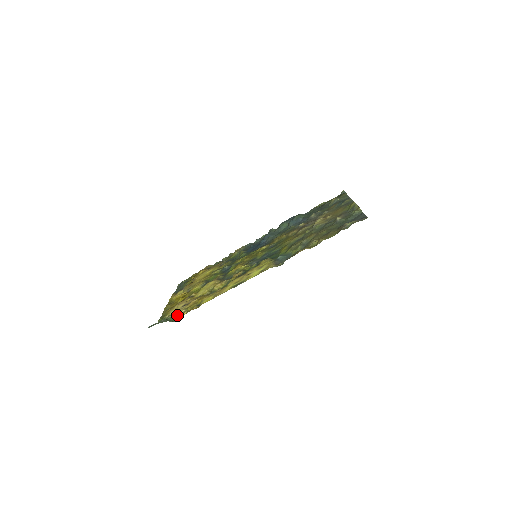
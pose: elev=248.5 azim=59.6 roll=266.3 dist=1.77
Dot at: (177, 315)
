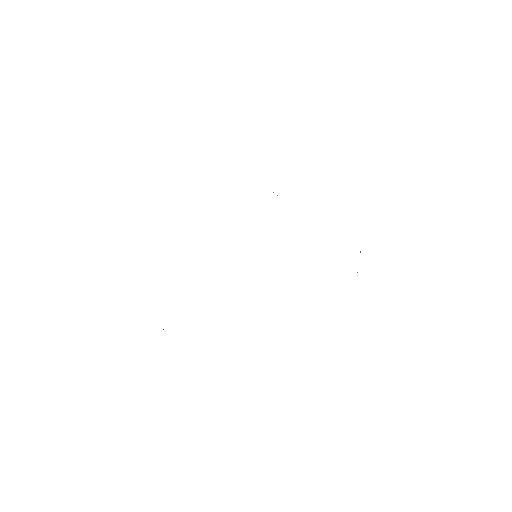
Dot at: occluded
